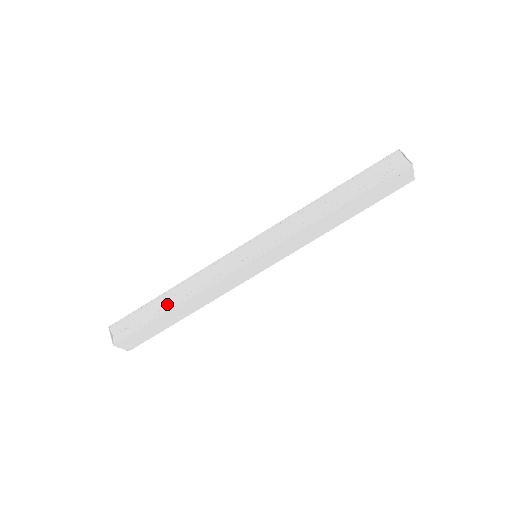
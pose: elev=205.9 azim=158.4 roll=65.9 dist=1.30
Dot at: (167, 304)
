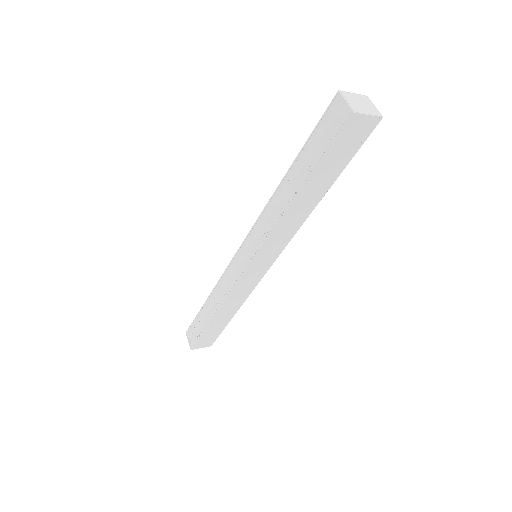
Dot at: (209, 313)
